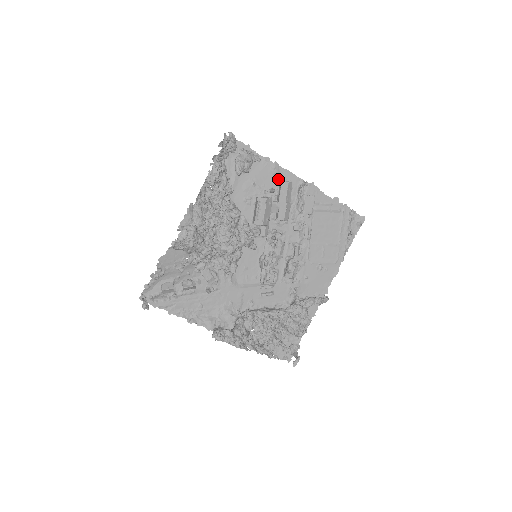
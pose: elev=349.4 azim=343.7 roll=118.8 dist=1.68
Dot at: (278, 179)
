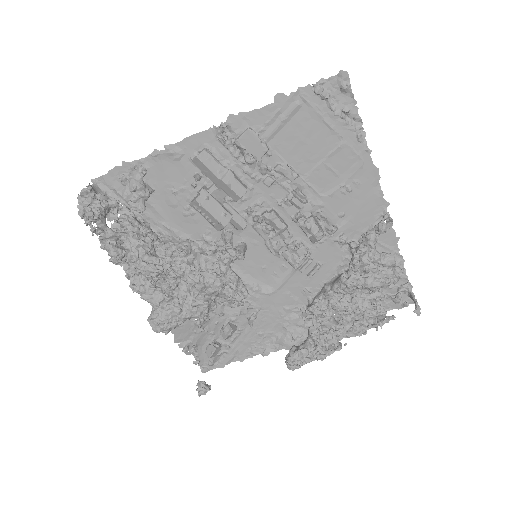
Dot at: (190, 158)
